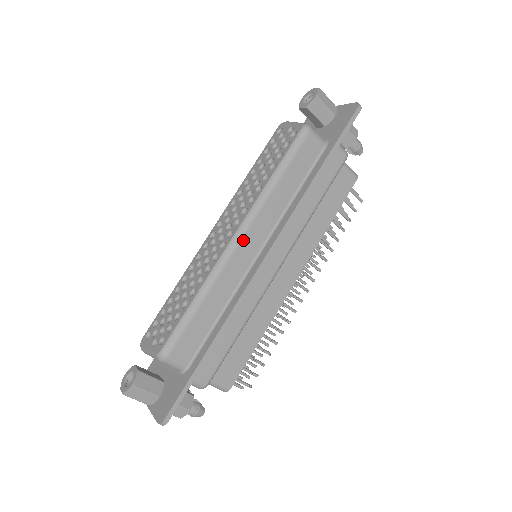
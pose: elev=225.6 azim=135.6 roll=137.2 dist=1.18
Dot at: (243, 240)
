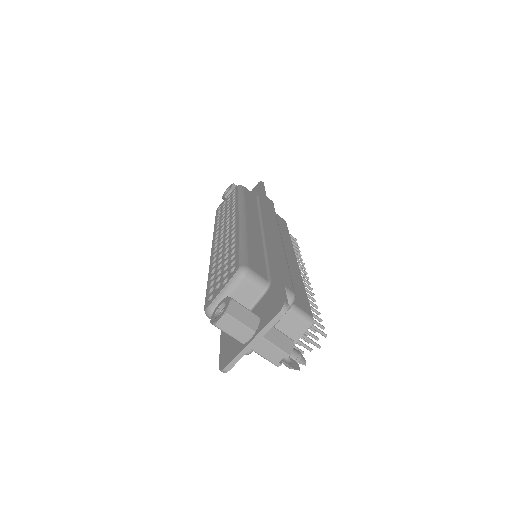
Dot at: (247, 218)
